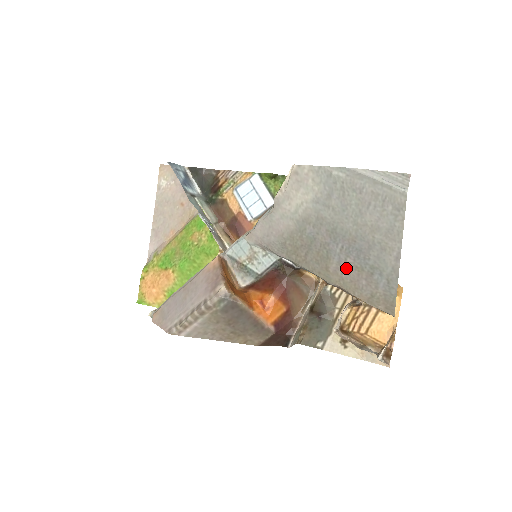
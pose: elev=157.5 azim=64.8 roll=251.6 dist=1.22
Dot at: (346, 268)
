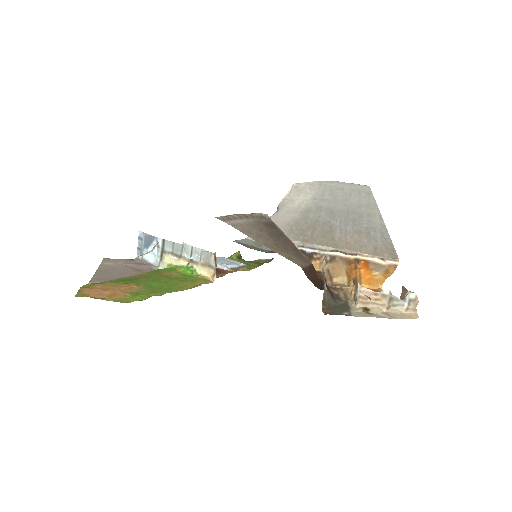
Dot at: (348, 234)
